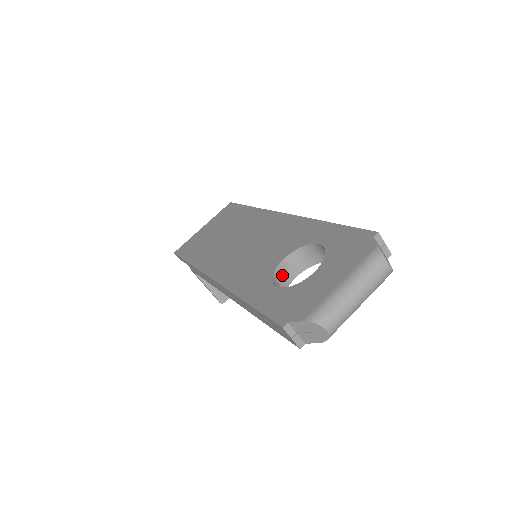
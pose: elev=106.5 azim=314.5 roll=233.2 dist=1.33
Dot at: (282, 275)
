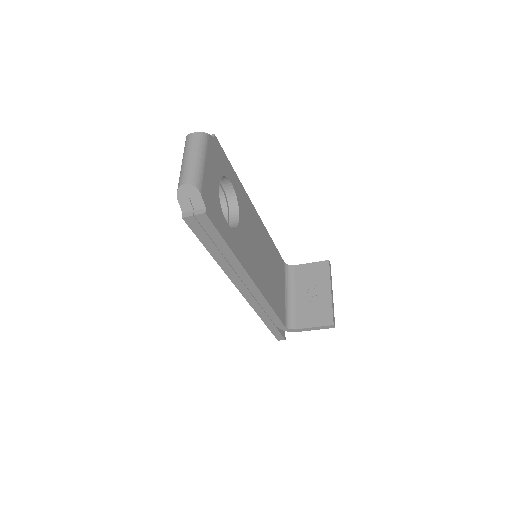
Dot at: occluded
